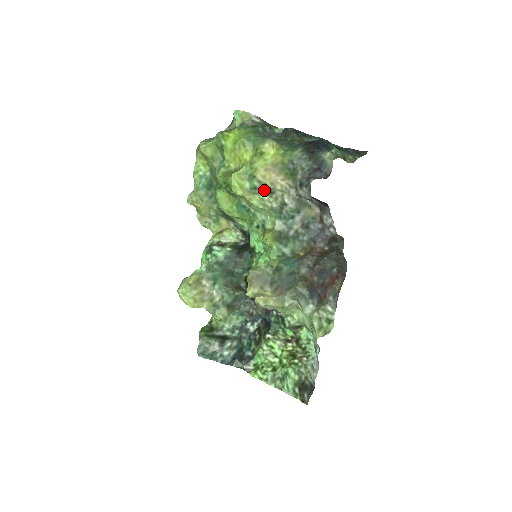
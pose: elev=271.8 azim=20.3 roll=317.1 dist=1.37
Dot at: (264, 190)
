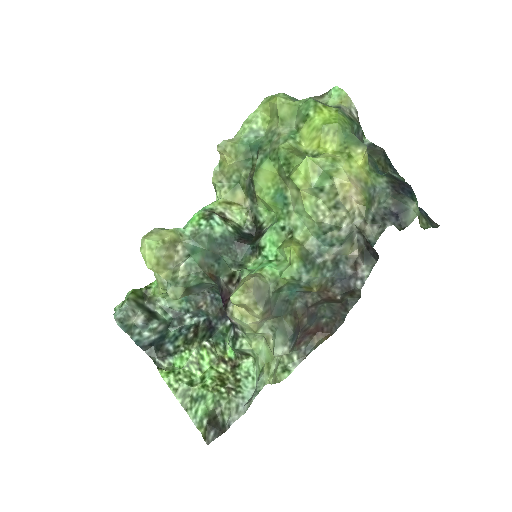
Dot at: (328, 198)
